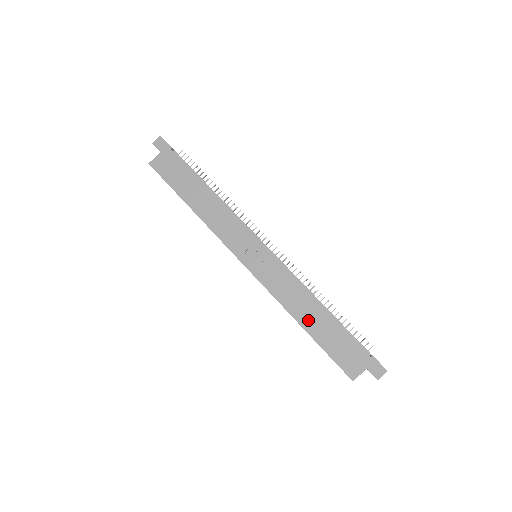
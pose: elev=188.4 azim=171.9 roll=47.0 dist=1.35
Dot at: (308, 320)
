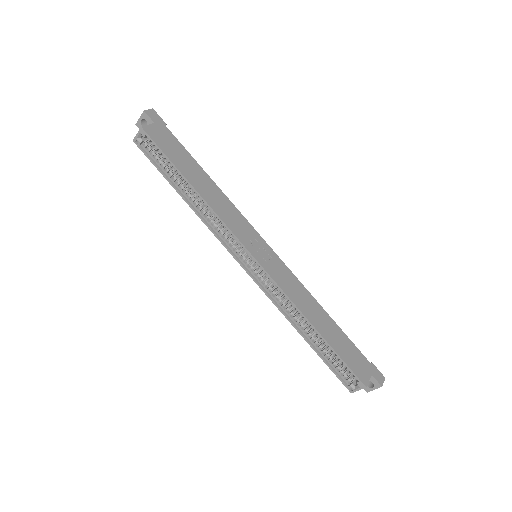
Dot at: (319, 323)
